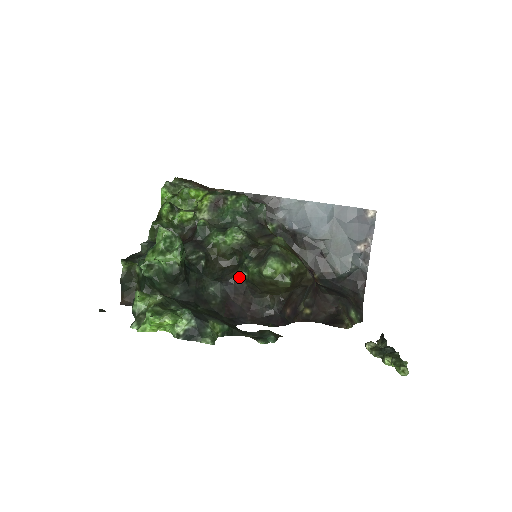
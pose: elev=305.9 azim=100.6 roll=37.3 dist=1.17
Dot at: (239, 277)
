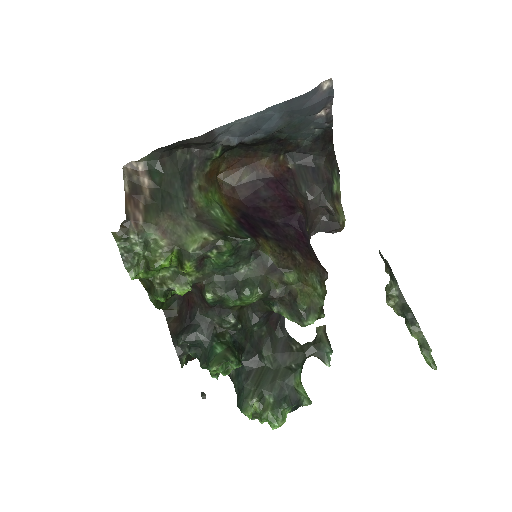
Dot at: occluded
